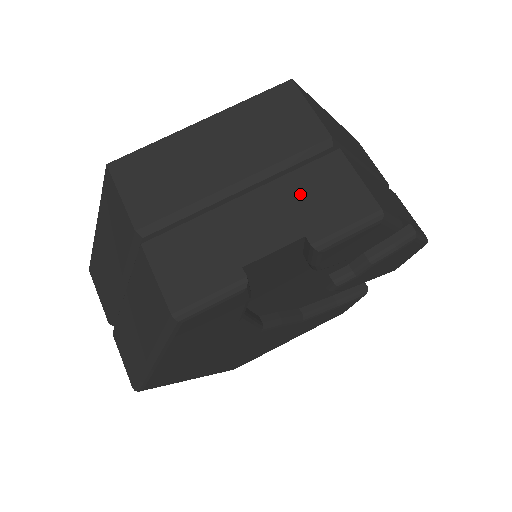
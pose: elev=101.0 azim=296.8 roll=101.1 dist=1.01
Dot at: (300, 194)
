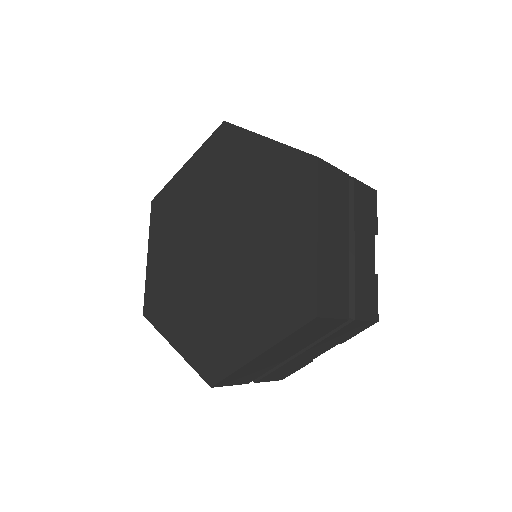
Dot at: (333, 339)
